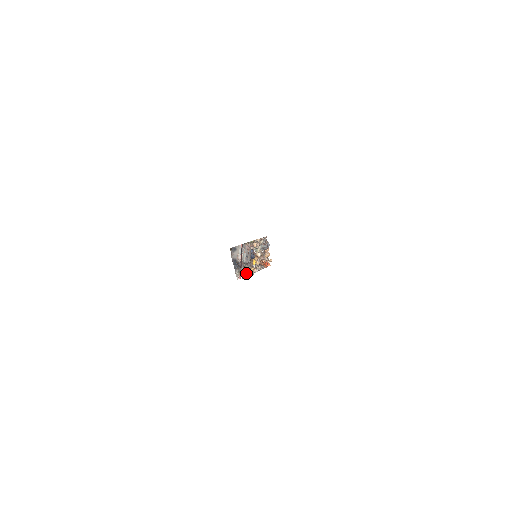
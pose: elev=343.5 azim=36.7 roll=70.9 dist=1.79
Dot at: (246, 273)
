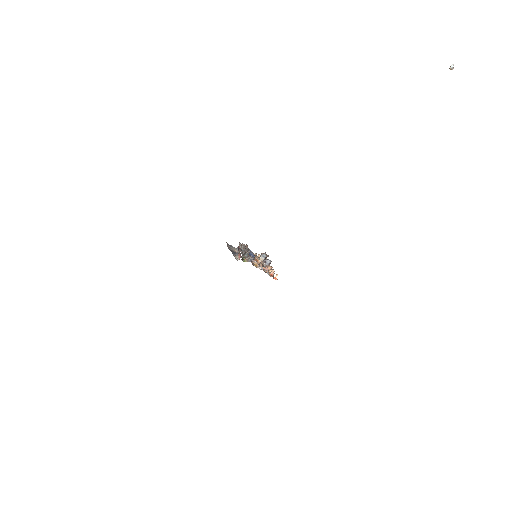
Dot at: (247, 261)
